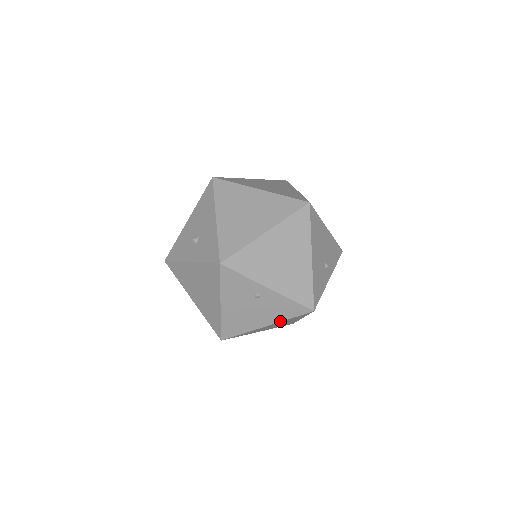
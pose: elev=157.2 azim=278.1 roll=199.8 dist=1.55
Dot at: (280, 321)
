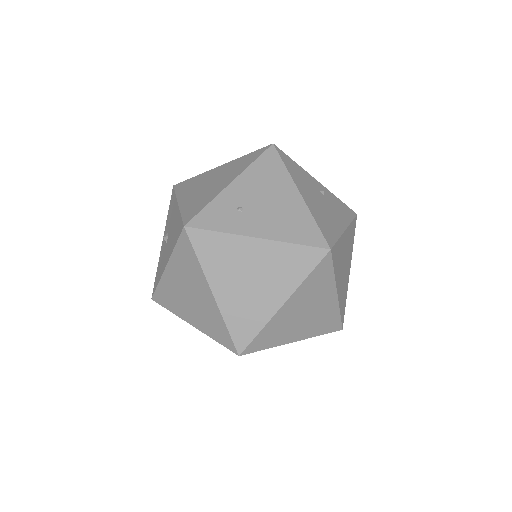
Dot at: occluded
